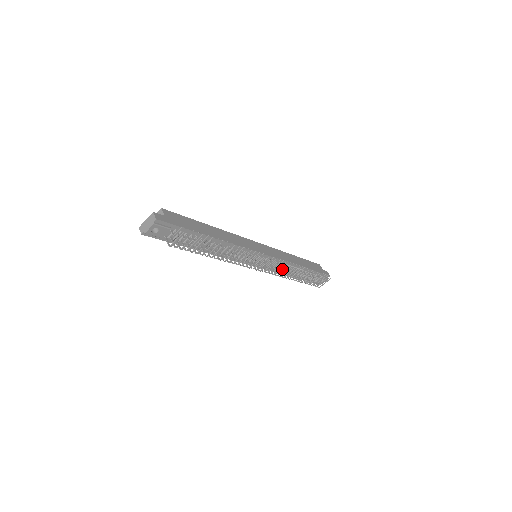
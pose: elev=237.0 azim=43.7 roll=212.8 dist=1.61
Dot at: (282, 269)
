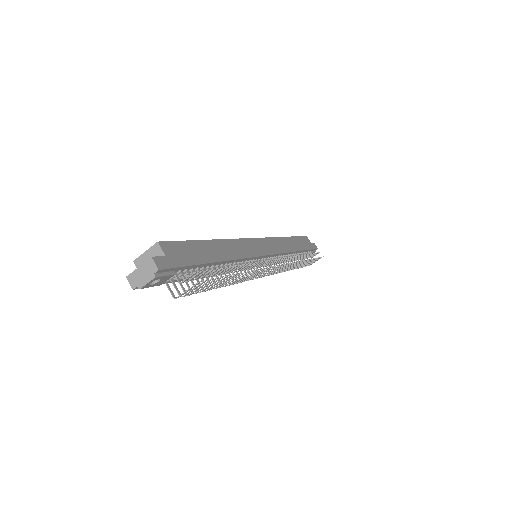
Dot at: (278, 259)
